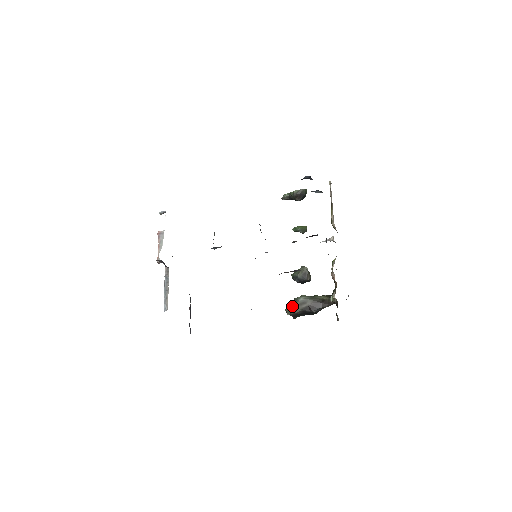
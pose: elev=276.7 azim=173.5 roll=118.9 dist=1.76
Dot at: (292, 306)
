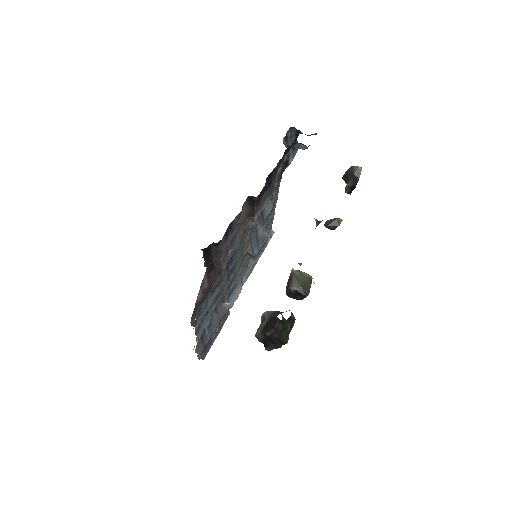
Dot at: occluded
